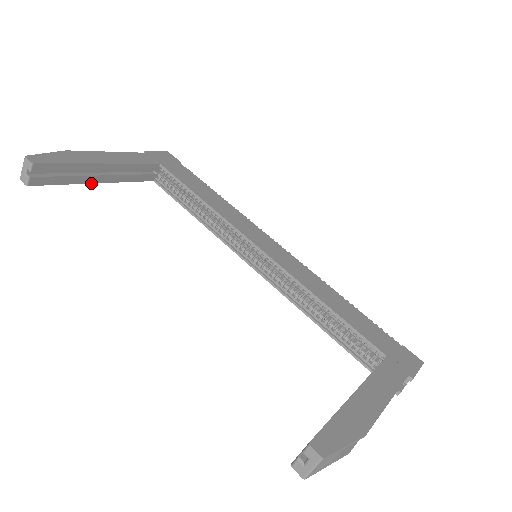
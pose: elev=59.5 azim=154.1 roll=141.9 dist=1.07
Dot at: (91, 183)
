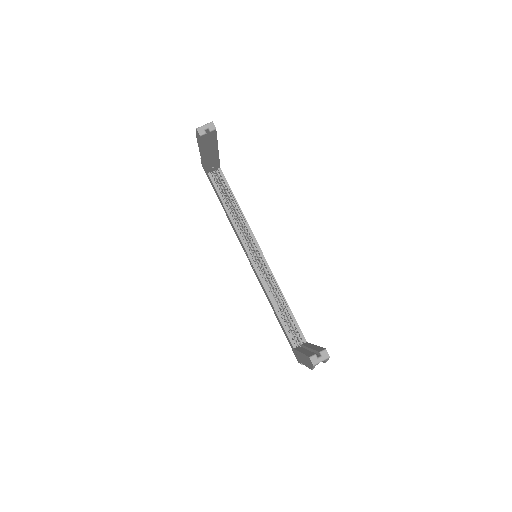
Dot at: (204, 154)
